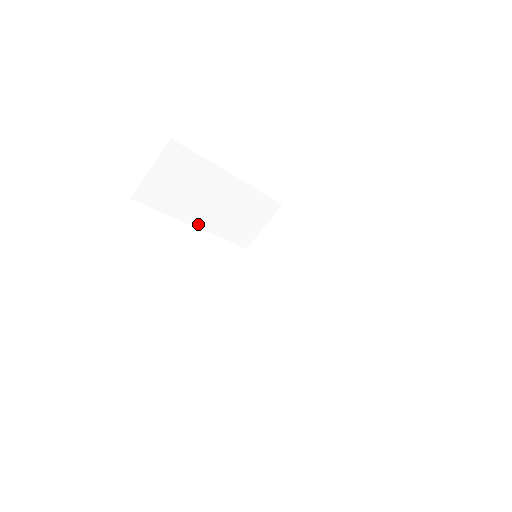
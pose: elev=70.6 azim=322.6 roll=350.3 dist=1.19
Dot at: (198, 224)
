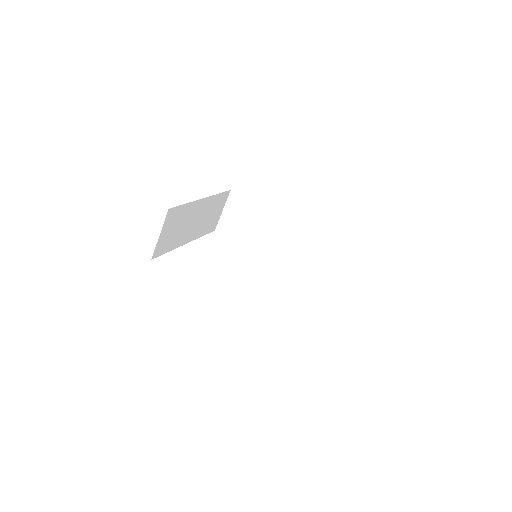
Dot at: (188, 241)
